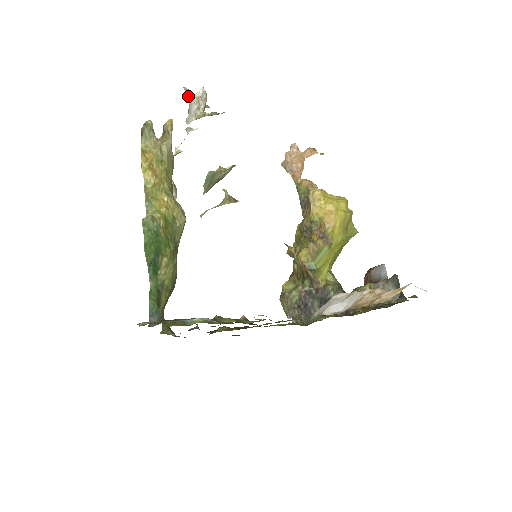
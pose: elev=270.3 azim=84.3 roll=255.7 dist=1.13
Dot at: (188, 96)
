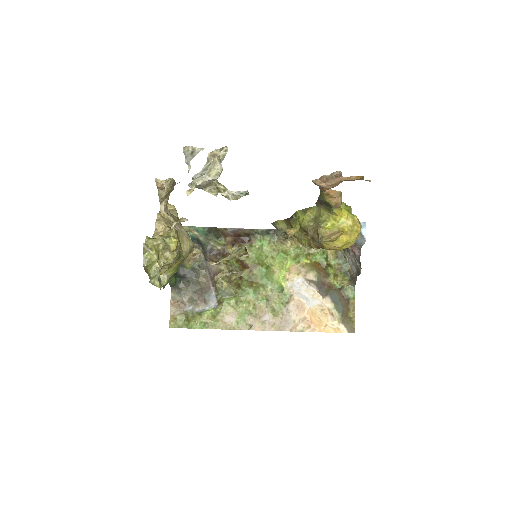
Dot at: (193, 185)
